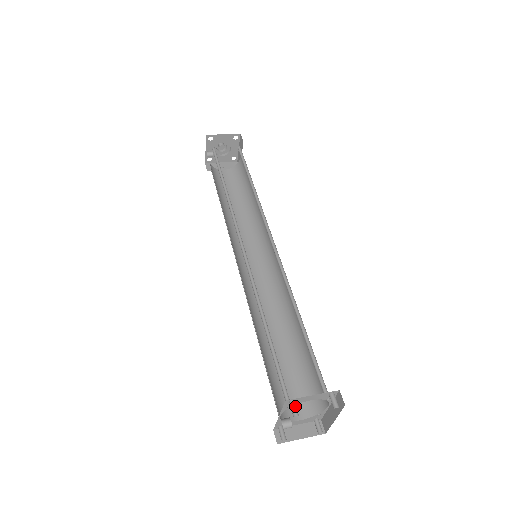
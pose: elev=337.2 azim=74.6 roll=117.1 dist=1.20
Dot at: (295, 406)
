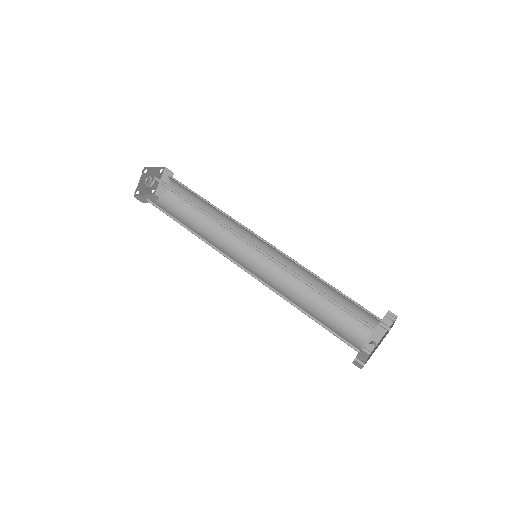
Dot at: (385, 324)
